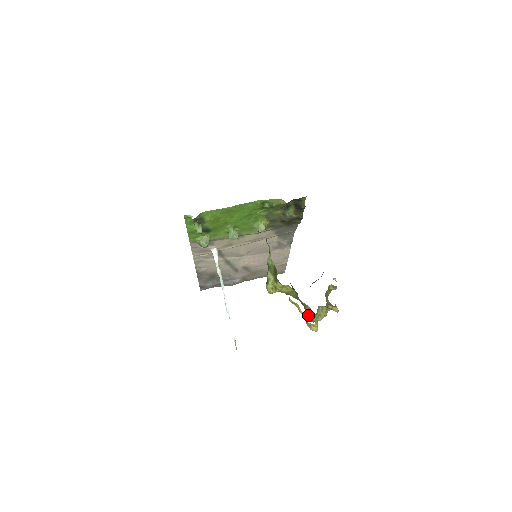
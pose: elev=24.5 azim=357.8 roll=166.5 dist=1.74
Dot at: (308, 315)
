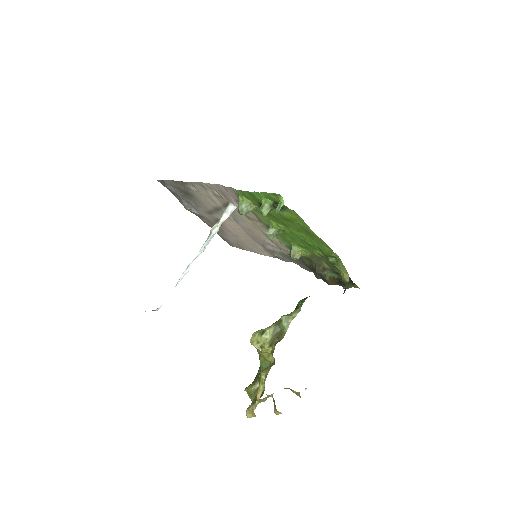
Dot at: (254, 391)
